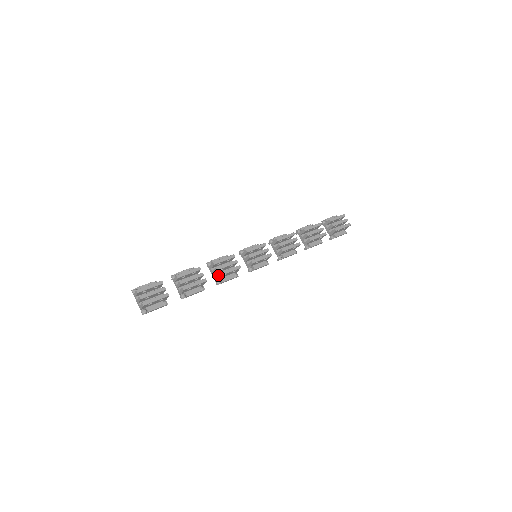
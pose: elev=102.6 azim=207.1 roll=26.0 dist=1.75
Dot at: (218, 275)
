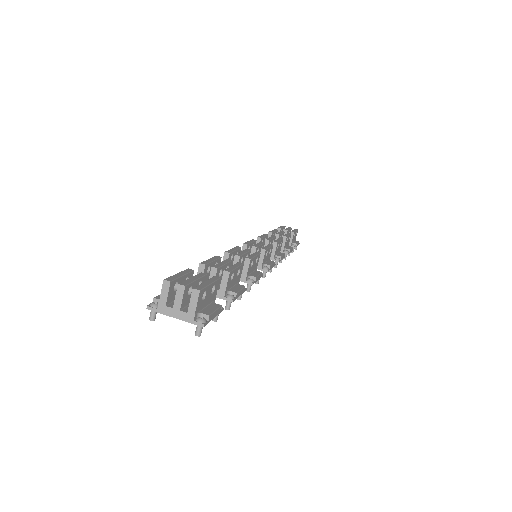
Dot at: (246, 262)
